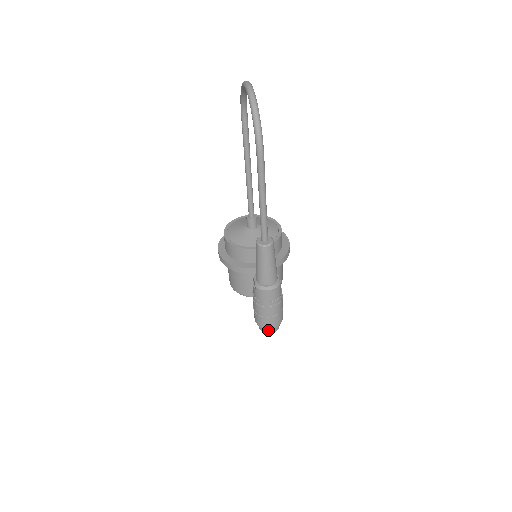
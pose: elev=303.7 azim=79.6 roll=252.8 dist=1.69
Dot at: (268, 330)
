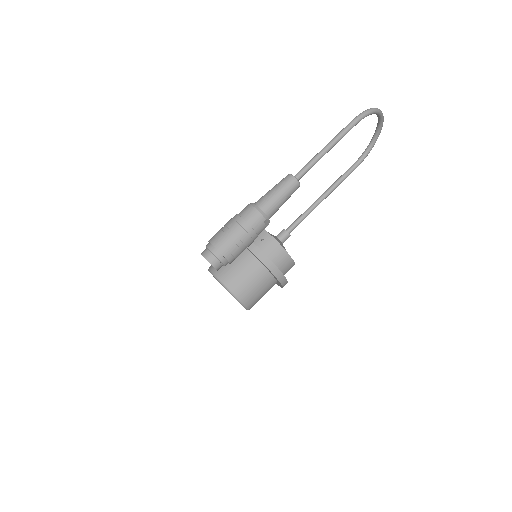
Dot at: (208, 252)
